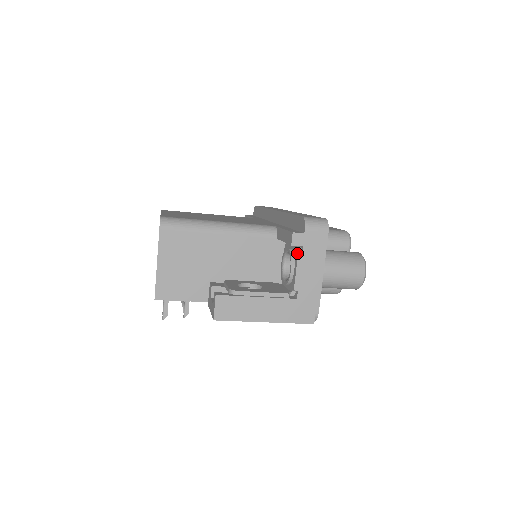
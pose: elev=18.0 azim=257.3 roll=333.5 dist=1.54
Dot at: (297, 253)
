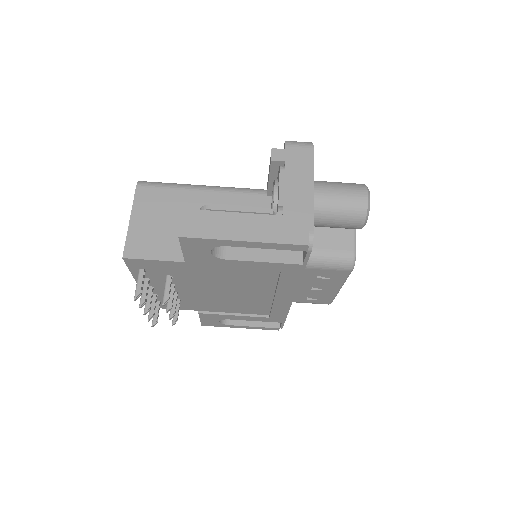
Dot at: (279, 169)
